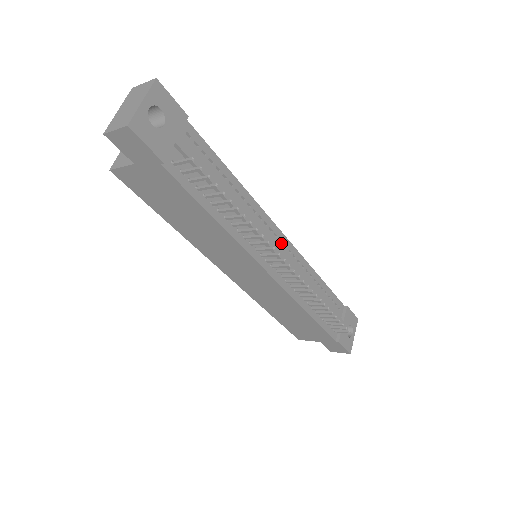
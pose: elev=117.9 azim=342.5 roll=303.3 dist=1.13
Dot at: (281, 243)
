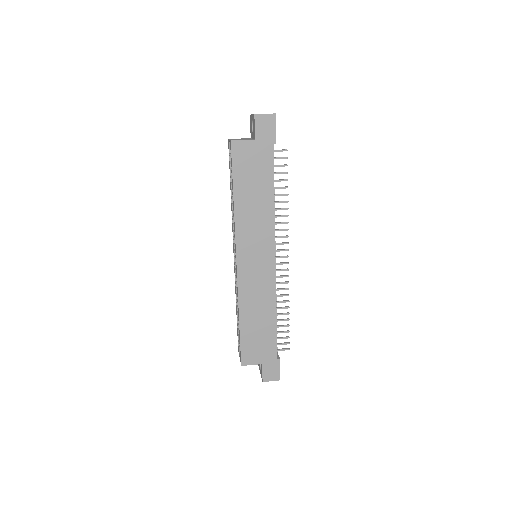
Dot at: occluded
